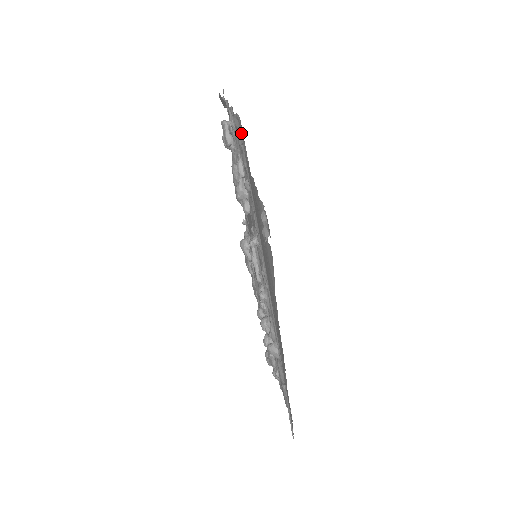
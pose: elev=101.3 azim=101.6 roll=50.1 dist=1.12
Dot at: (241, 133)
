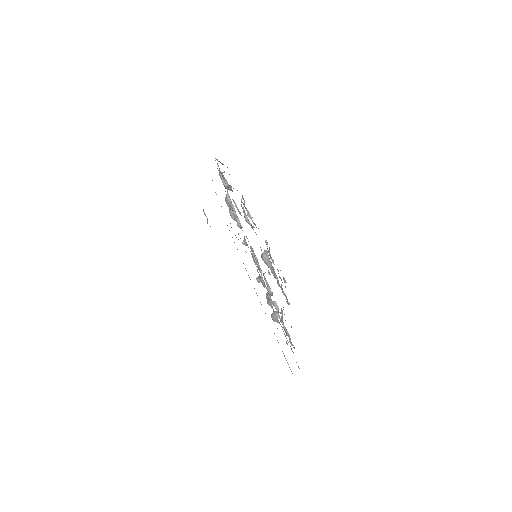
Dot at: occluded
